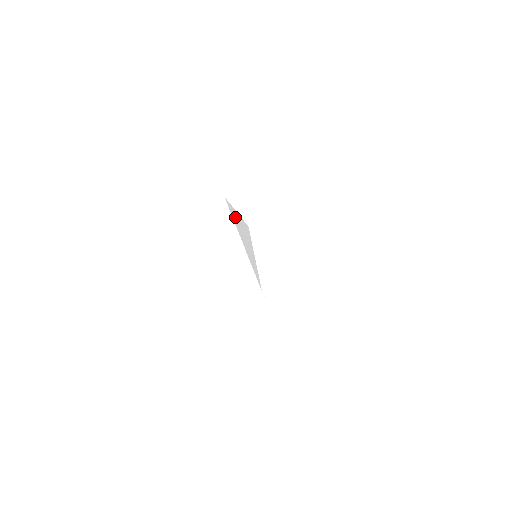
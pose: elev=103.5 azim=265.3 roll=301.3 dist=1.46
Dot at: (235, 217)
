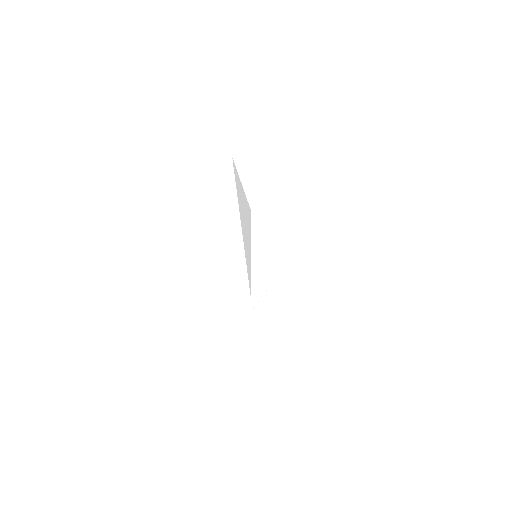
Dot at: (239, 191)
